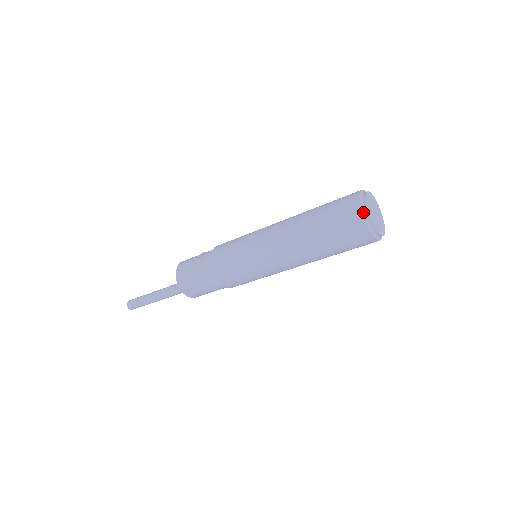
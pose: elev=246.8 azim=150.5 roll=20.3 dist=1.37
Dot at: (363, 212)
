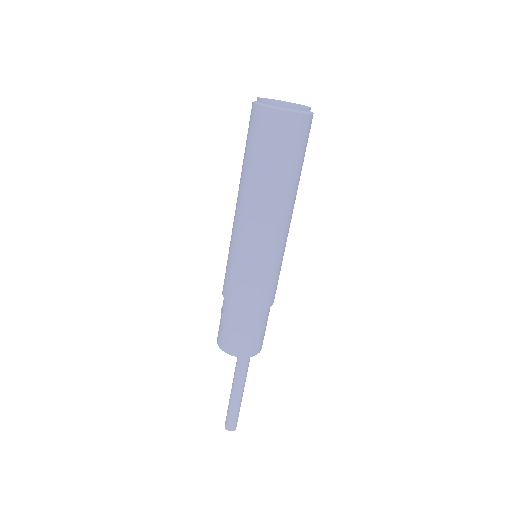
Dot at: (270, 107)
